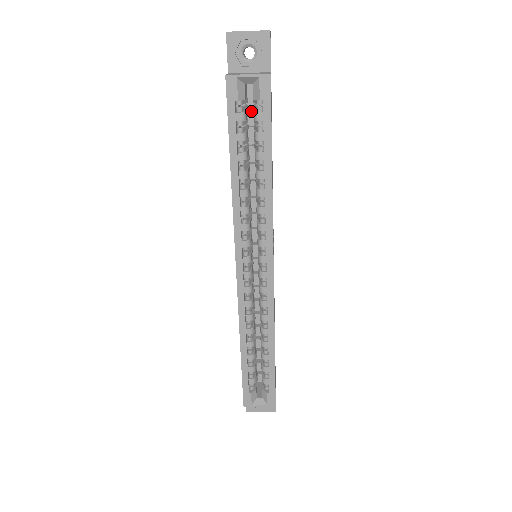
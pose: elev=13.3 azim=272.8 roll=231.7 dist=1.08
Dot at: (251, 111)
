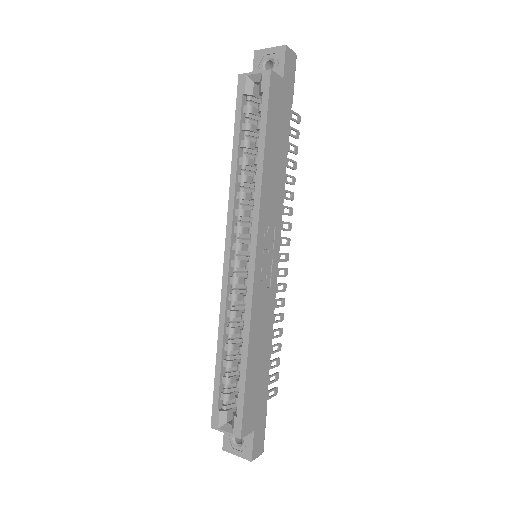
Dot at: occluded
